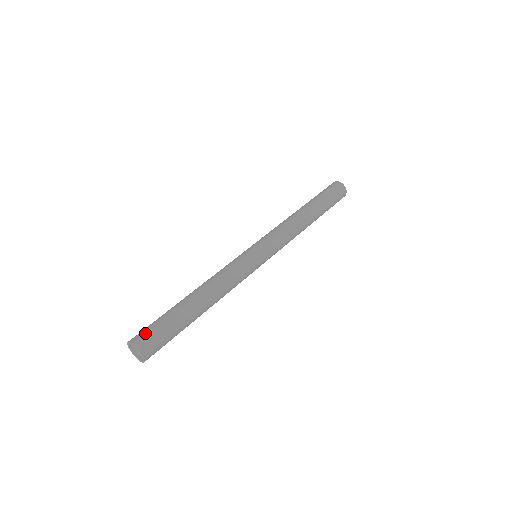
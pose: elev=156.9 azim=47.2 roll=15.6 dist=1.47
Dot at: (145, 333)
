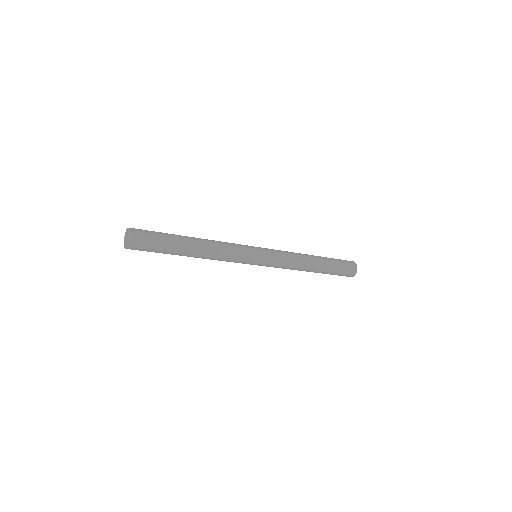
Dot at: (144, 236)
